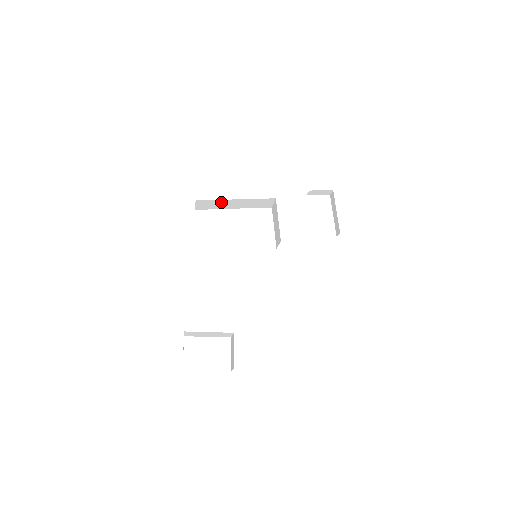
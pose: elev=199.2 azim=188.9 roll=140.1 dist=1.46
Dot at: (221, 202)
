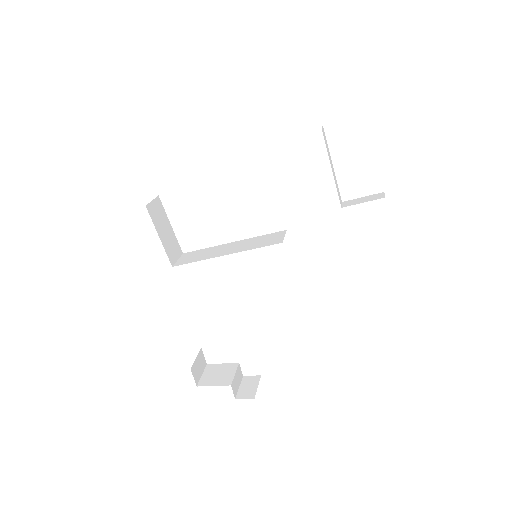
Dot at: occluded
